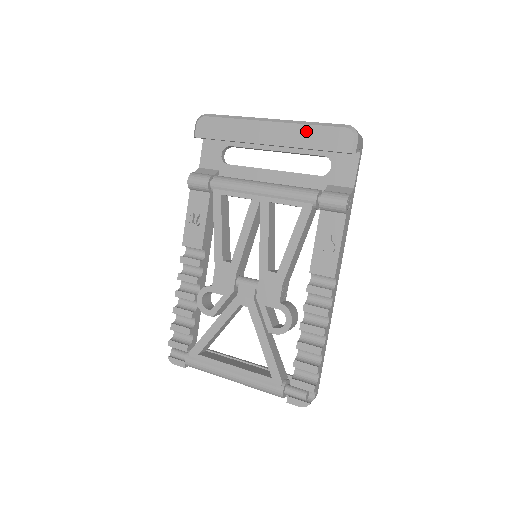
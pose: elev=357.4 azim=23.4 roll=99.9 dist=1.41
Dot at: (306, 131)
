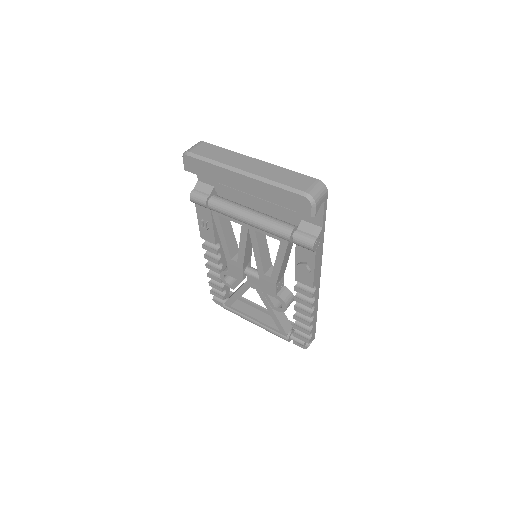
Dot at: (272, 190)
